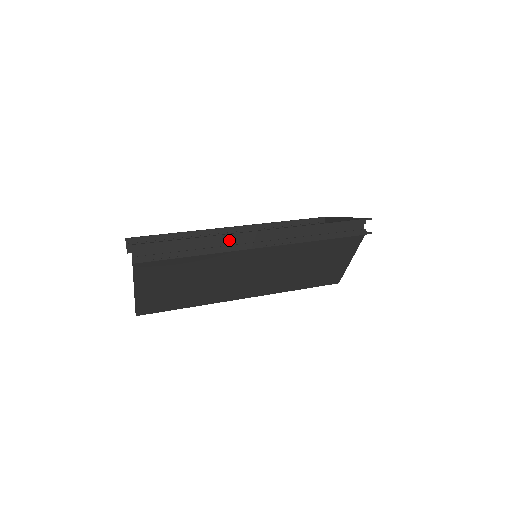
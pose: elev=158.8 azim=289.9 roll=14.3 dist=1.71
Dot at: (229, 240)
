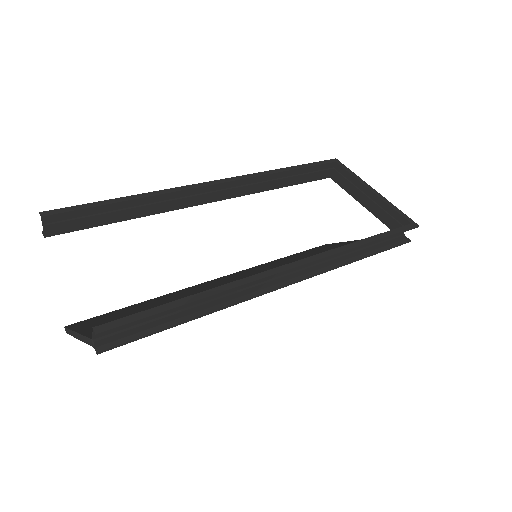
Dot at: occluded
